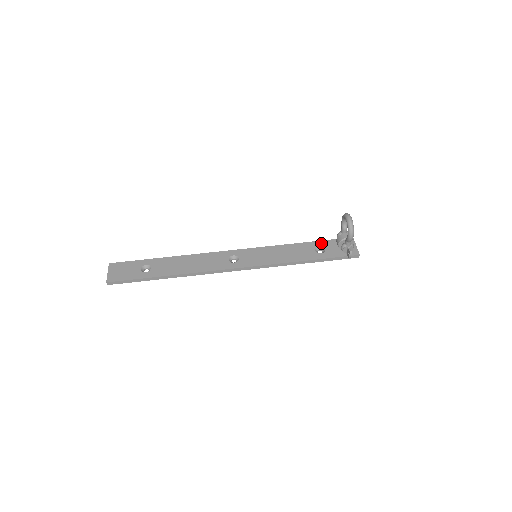
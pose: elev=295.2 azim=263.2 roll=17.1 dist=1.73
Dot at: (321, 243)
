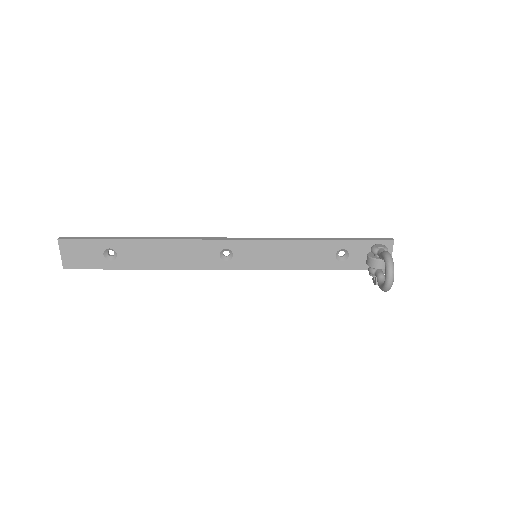
Dot at: (347, 245)
